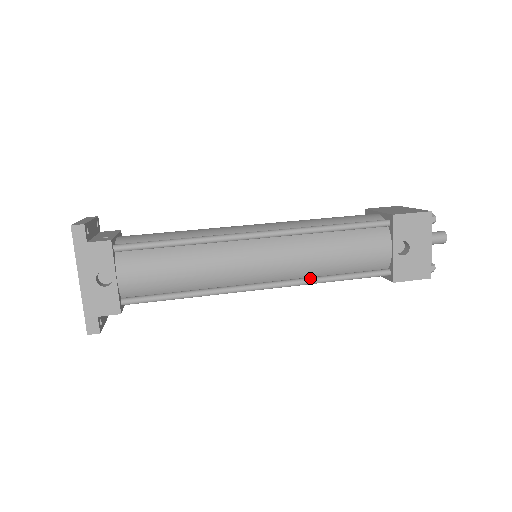
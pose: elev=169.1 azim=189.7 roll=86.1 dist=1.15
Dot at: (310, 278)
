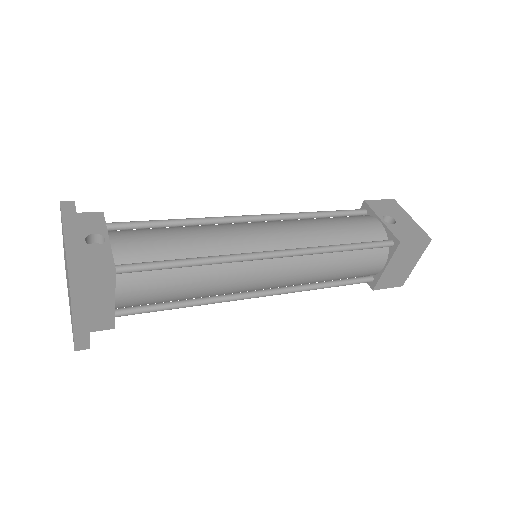
Dot at: (318, 246)
